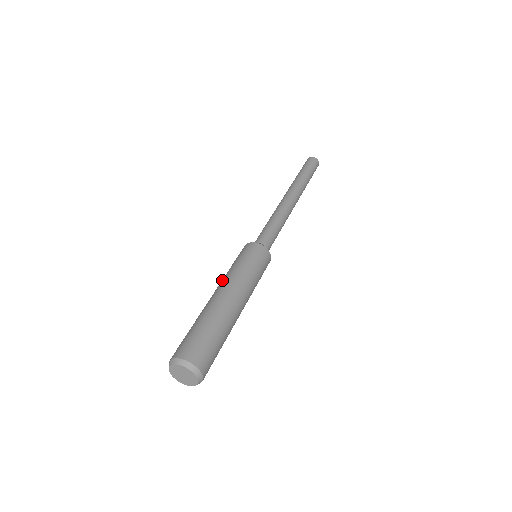
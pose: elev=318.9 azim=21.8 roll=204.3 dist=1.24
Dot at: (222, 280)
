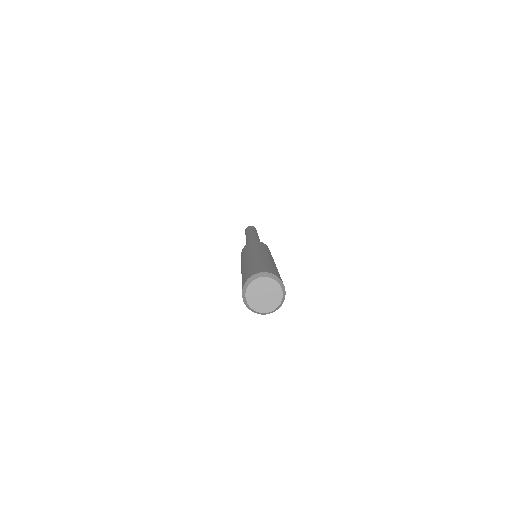
Dot at: (258, 249)
